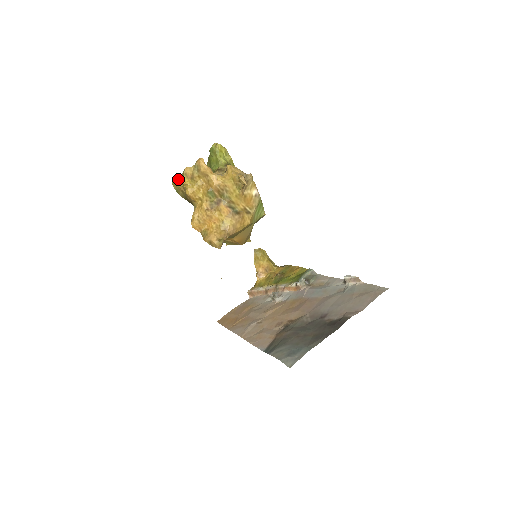
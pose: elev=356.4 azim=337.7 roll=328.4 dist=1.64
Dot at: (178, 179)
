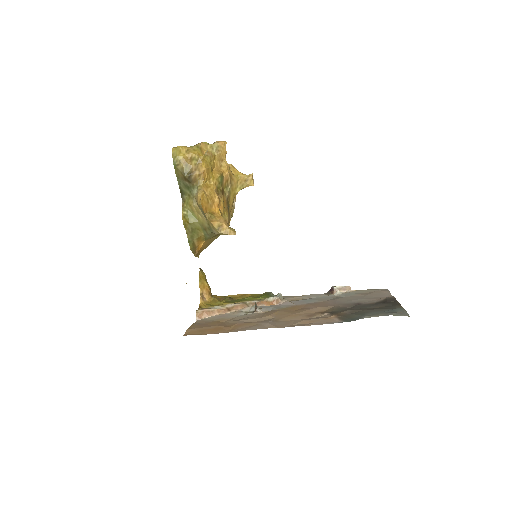
Dot at: (186, 150)
